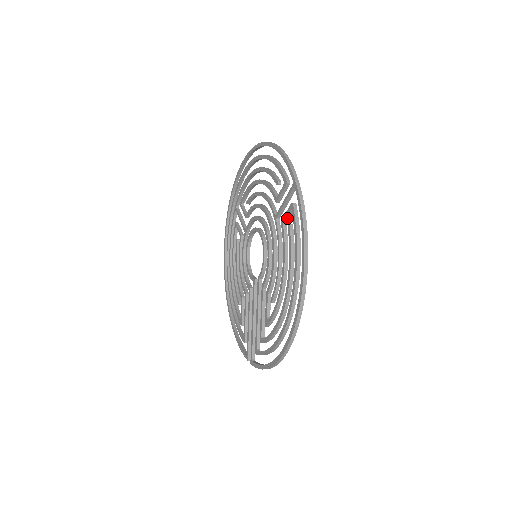
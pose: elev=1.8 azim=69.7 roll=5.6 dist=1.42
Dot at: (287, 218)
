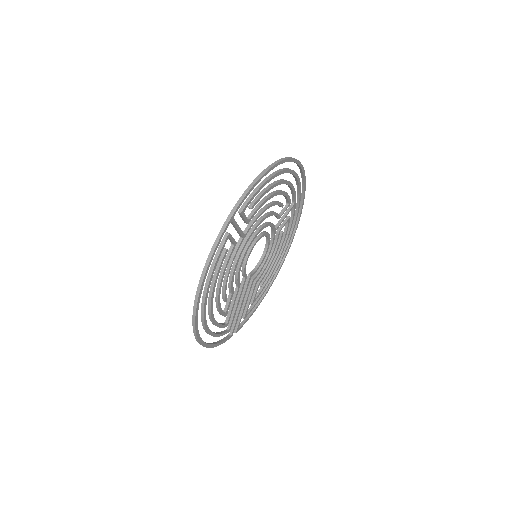
Dot at: (232, 242)
